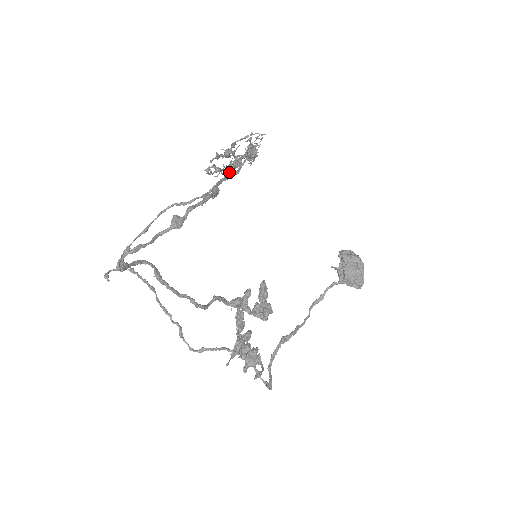
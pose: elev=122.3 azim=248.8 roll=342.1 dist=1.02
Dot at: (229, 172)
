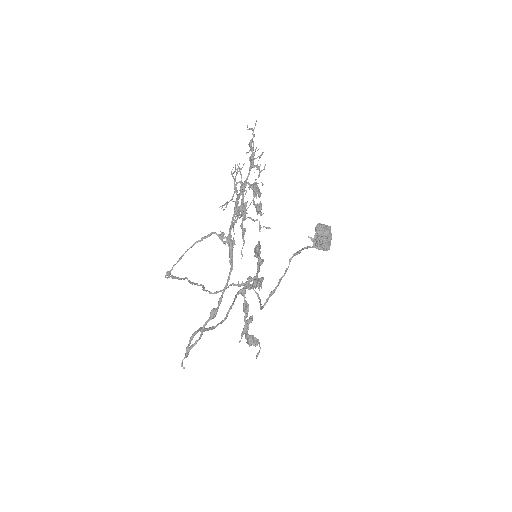
Dot at: occluded
